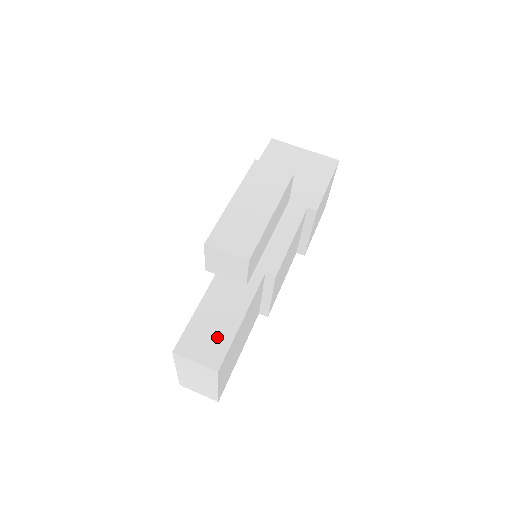
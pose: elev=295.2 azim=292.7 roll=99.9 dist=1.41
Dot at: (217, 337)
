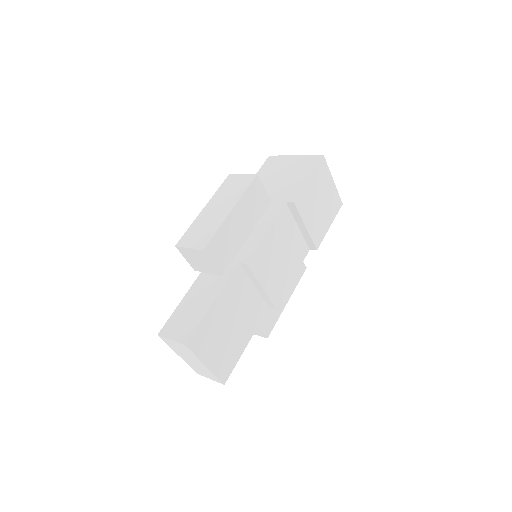
Dot at: (191, 319)
